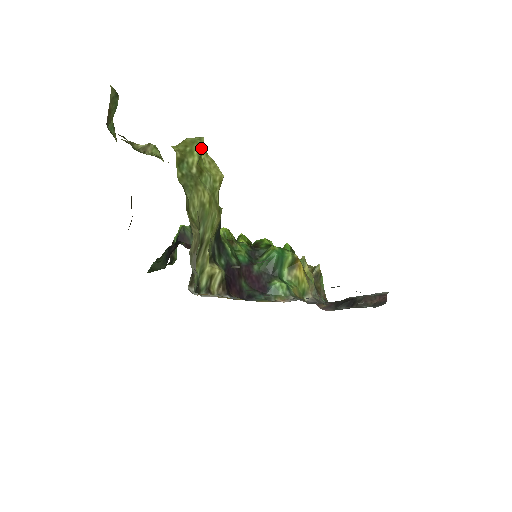
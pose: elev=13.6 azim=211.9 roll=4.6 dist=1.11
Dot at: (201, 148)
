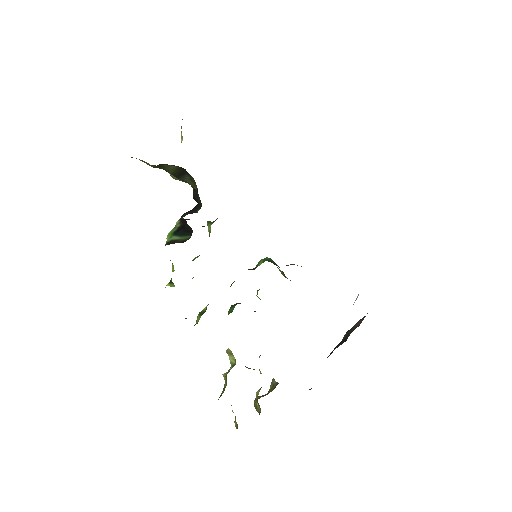
Dot at: occluded
